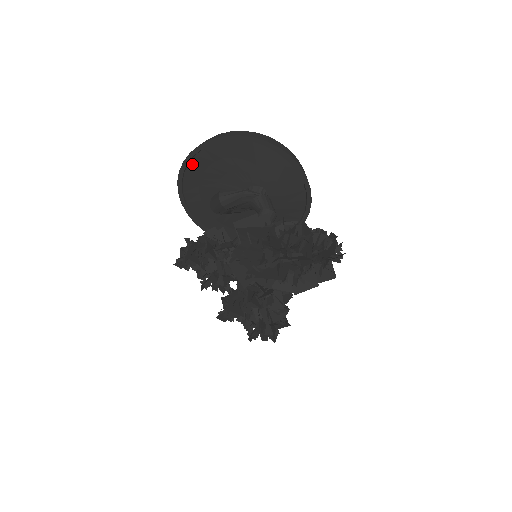
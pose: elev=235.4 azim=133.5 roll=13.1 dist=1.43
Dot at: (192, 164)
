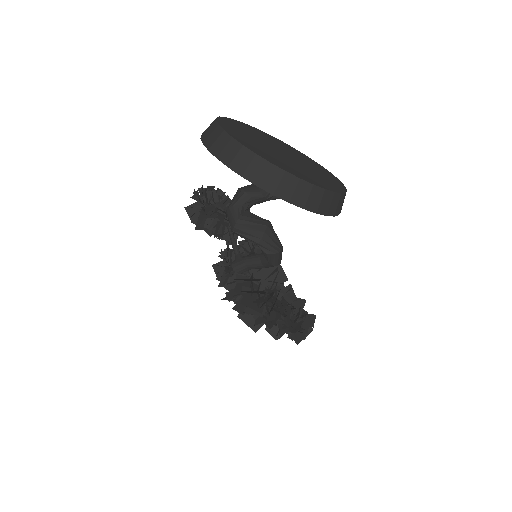
Dot at: occluded
